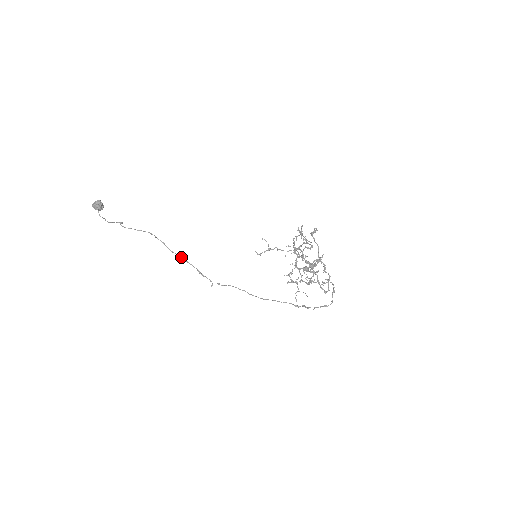
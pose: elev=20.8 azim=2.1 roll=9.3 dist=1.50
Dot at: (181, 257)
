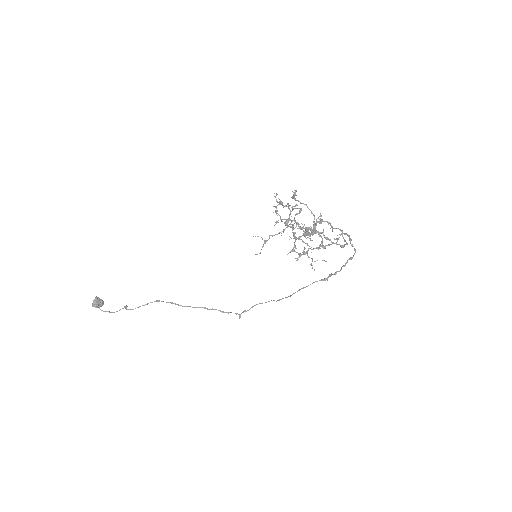
Dot at: (197, 307)
